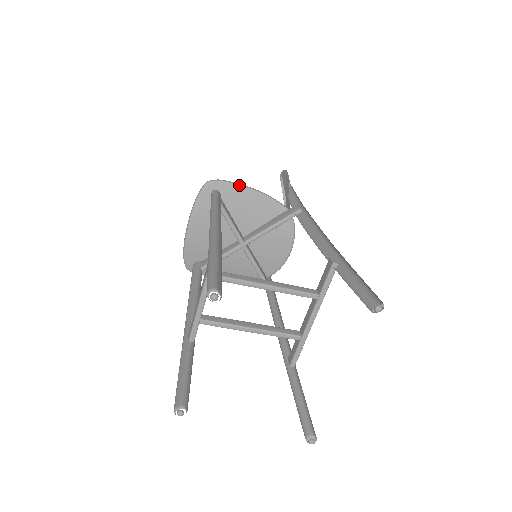
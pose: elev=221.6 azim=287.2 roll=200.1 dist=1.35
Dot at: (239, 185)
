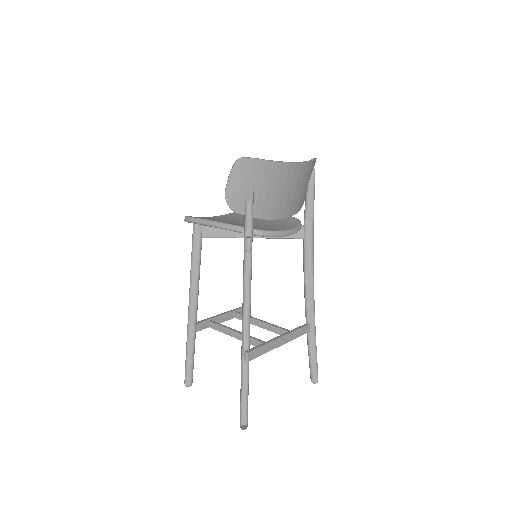
Dot at: (200, 224)
